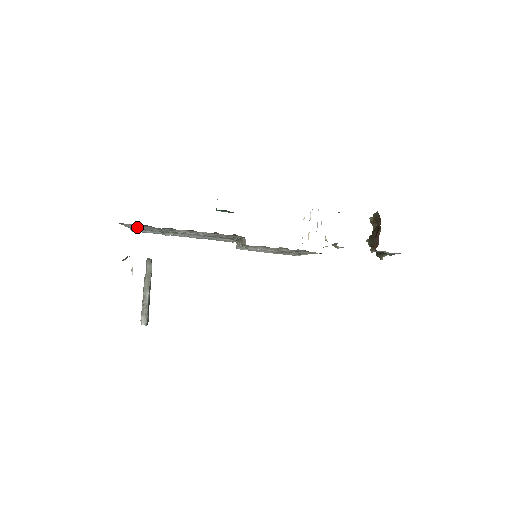
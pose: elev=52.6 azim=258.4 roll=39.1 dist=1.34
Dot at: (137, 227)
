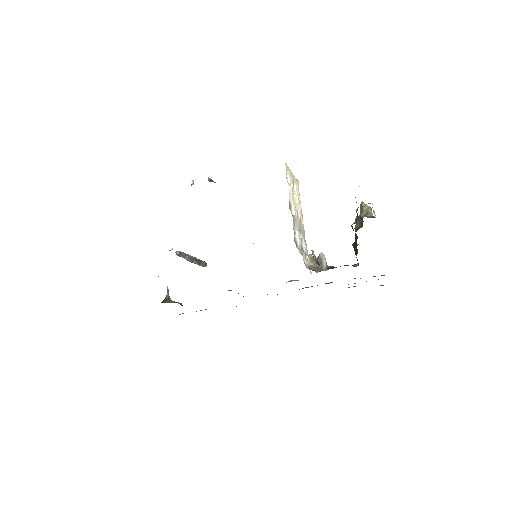
Dot at: occluded
